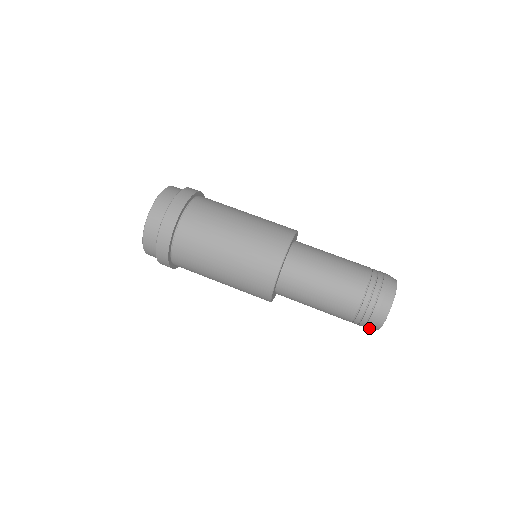
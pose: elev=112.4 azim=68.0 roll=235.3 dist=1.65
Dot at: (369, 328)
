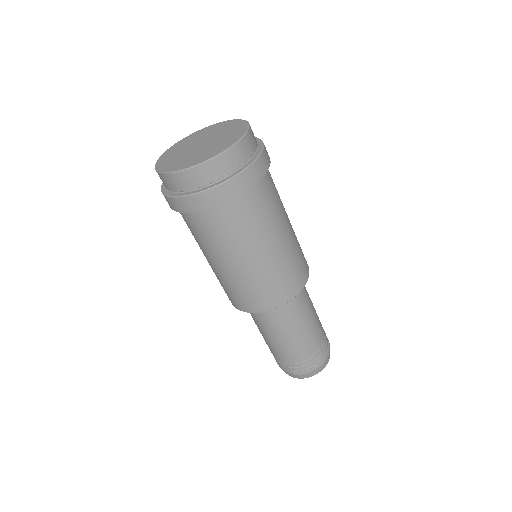
Dot at: occluded
